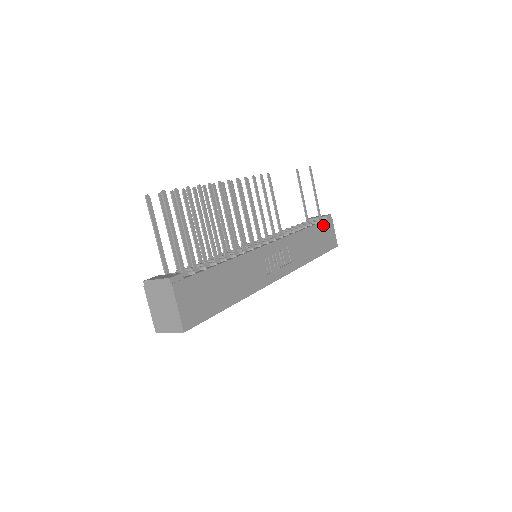
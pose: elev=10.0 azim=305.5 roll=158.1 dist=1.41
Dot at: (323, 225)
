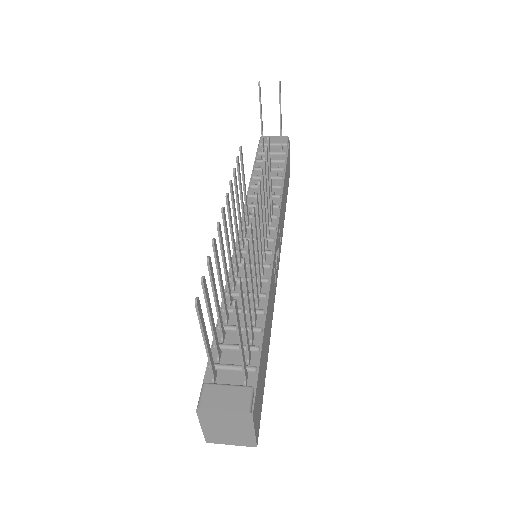
Dot at: (287, 160)
